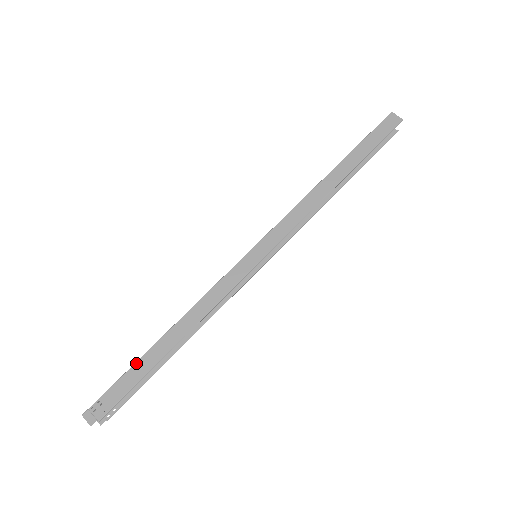
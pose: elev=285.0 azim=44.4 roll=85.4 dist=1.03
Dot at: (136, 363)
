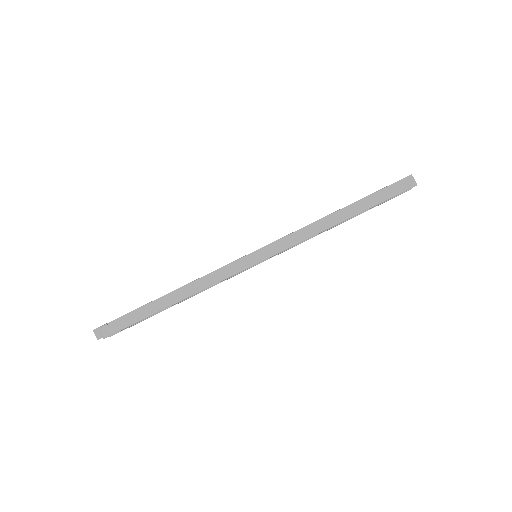
Dot at: (141, 307)
